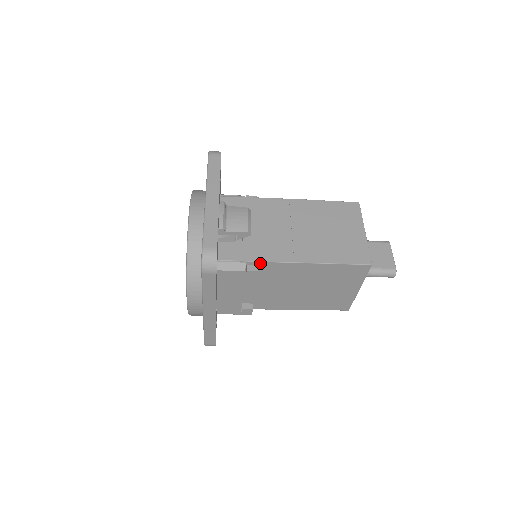
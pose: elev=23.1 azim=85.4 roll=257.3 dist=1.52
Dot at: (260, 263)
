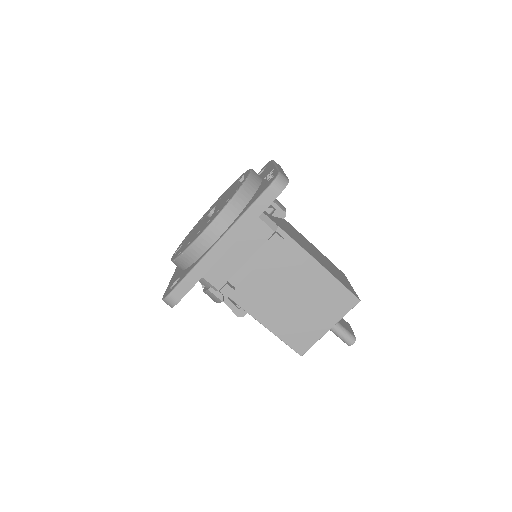
Dot at: (287, 237)
